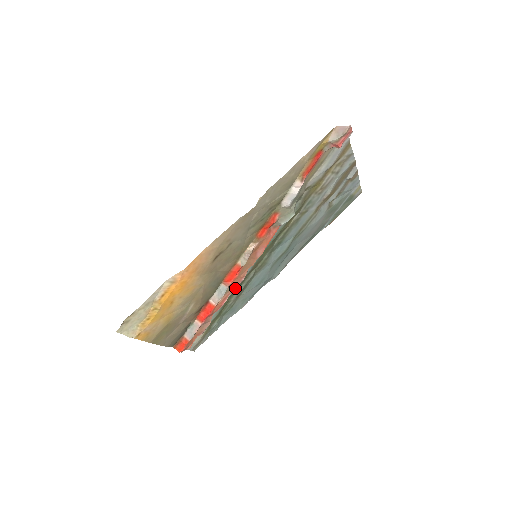
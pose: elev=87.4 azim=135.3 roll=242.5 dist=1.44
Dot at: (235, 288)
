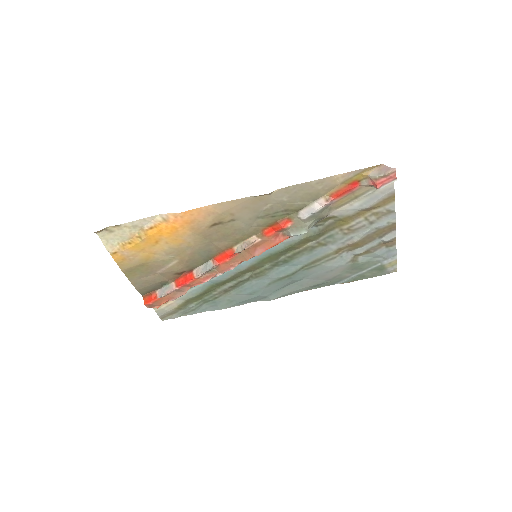
Dot at: (221, 273)
